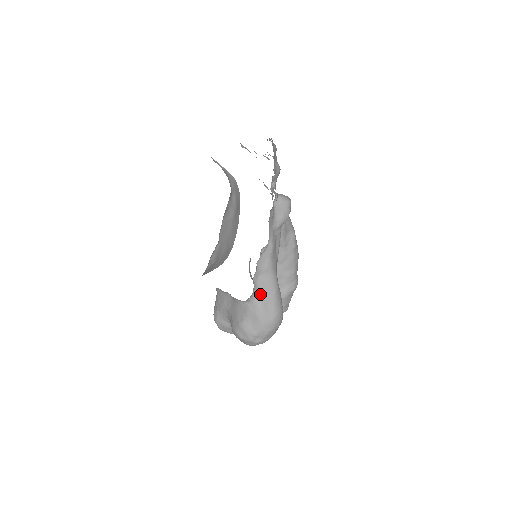
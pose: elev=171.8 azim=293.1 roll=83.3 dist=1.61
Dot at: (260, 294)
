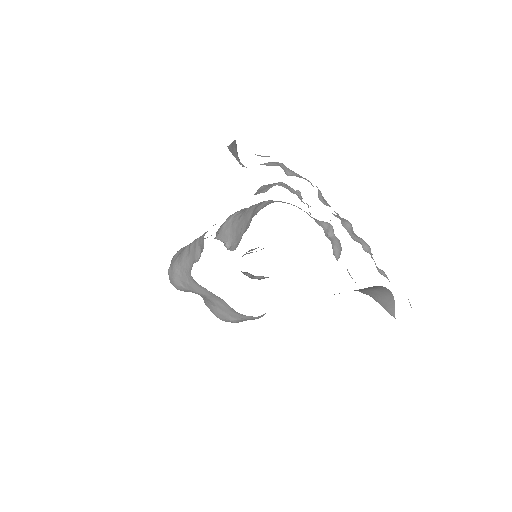
Dot at: occluded
